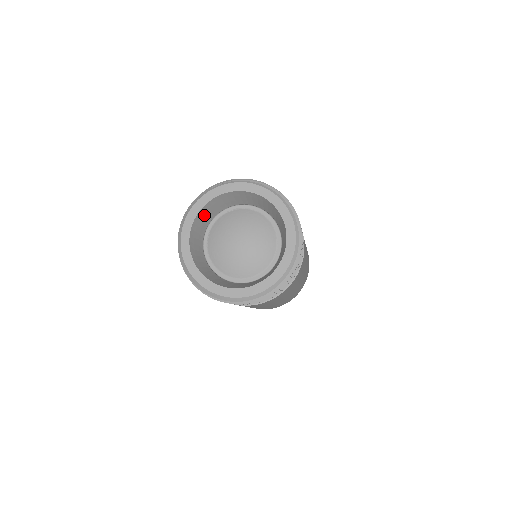
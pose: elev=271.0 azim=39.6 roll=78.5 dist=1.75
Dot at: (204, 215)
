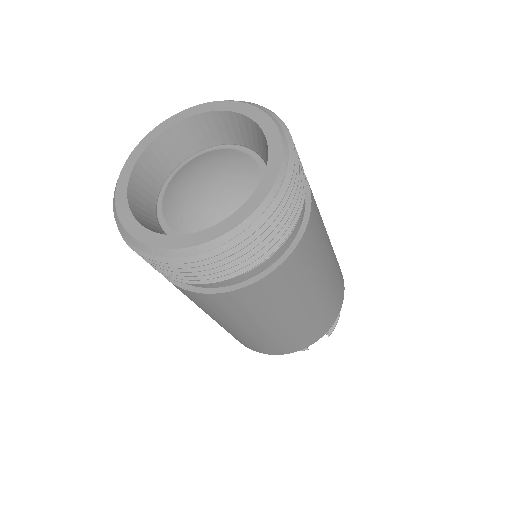
Dot at: (177, 140)
